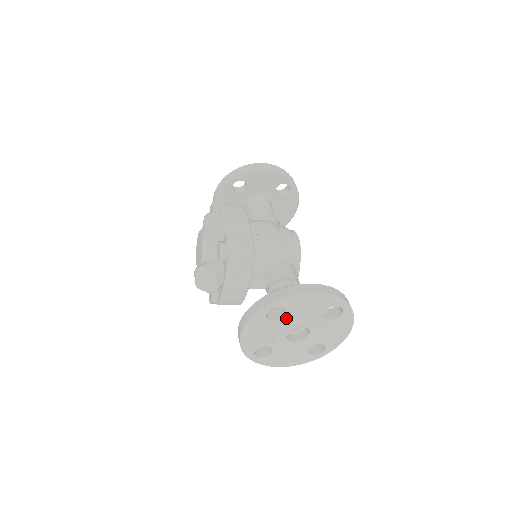
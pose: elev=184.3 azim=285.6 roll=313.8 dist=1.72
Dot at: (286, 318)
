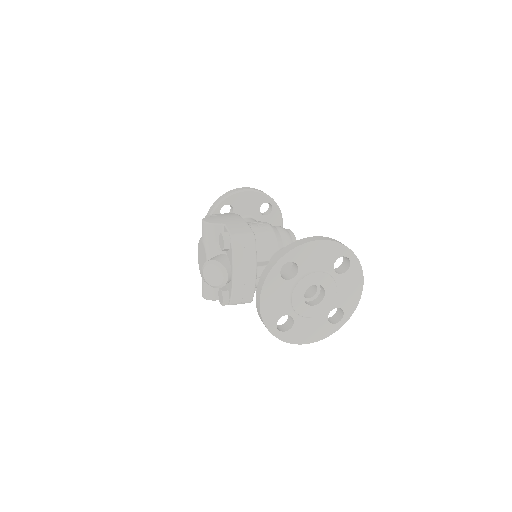
Dot at: (299, 276)
